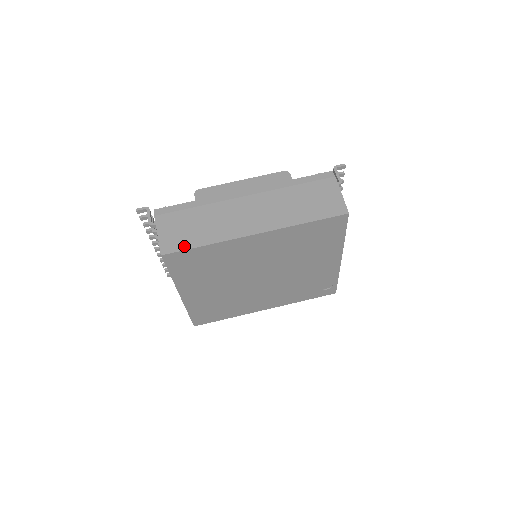
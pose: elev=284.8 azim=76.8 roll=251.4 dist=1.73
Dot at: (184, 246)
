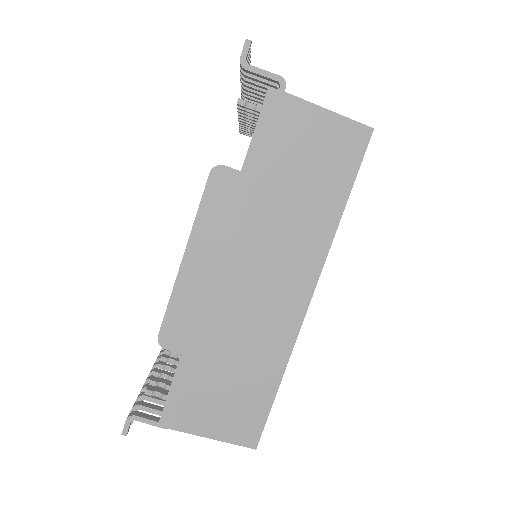
Dot at: (261, 412)
